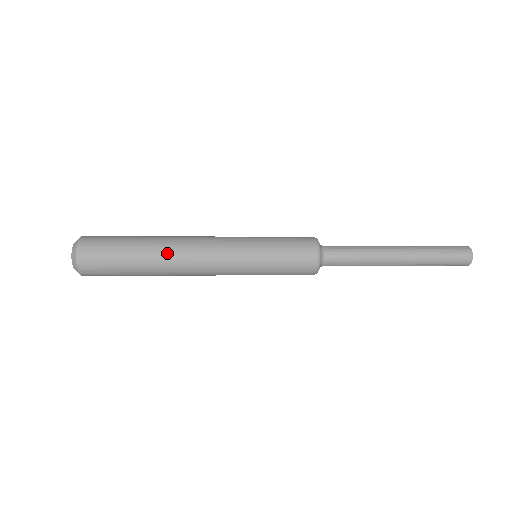
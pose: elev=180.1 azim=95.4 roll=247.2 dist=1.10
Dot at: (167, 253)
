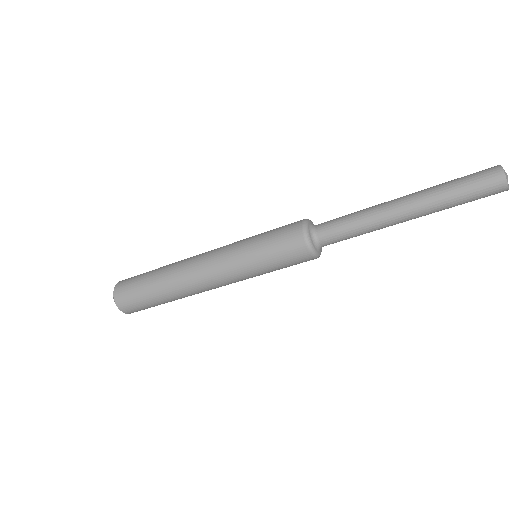
Dot at: (174, 273)
